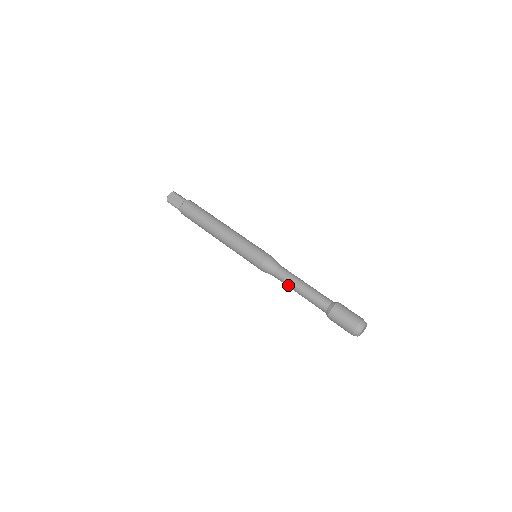
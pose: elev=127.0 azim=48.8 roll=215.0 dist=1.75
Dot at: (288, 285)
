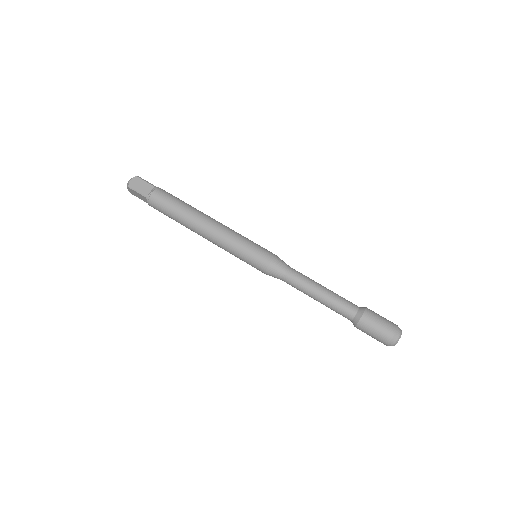
Dot at: (303, 288)
